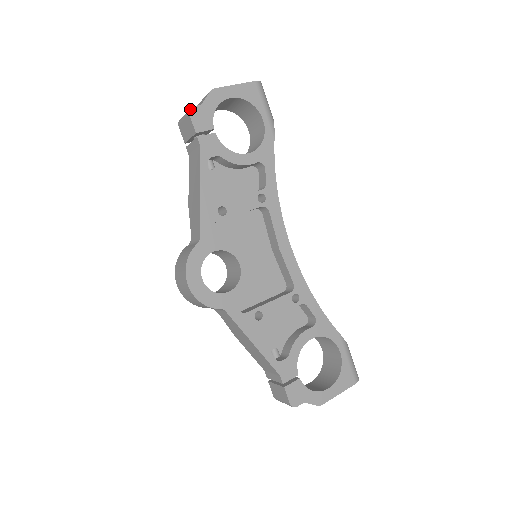
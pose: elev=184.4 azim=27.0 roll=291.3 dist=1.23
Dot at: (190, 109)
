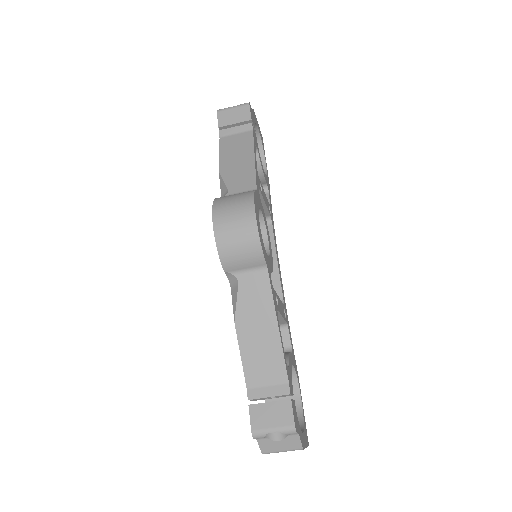
Dot at: (249, 103)
